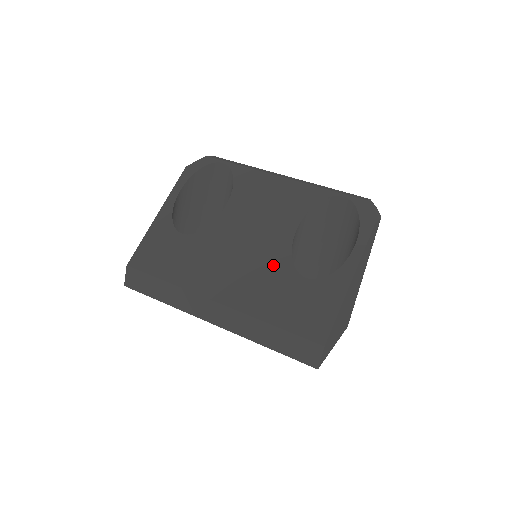
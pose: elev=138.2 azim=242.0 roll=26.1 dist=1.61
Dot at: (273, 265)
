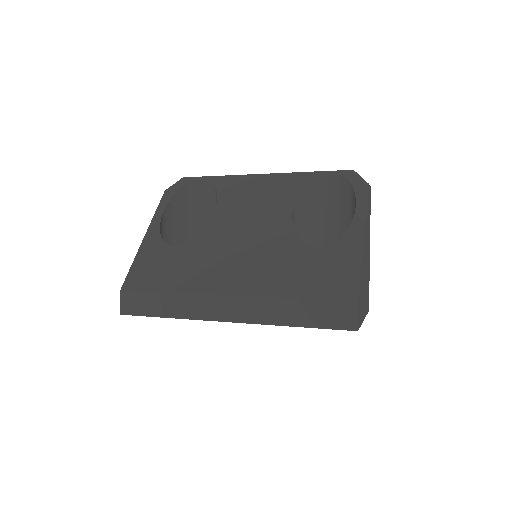
Dot at: (279, 246)
